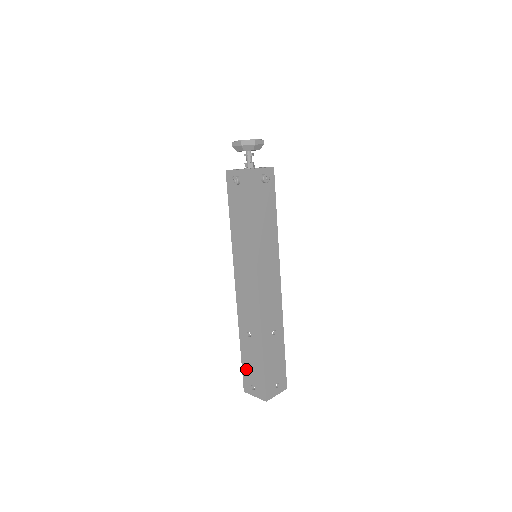
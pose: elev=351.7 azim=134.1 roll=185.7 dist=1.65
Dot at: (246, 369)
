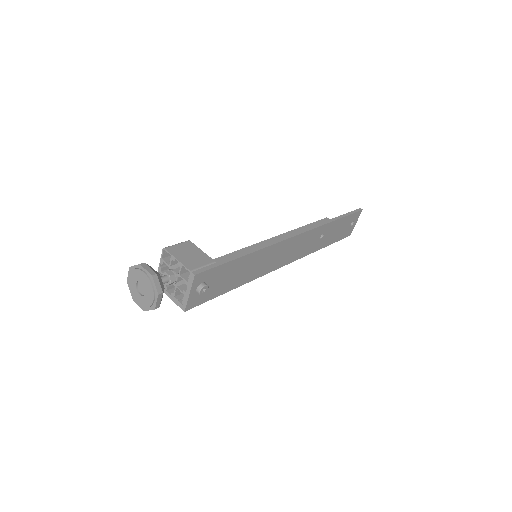
Dot at: occluded
